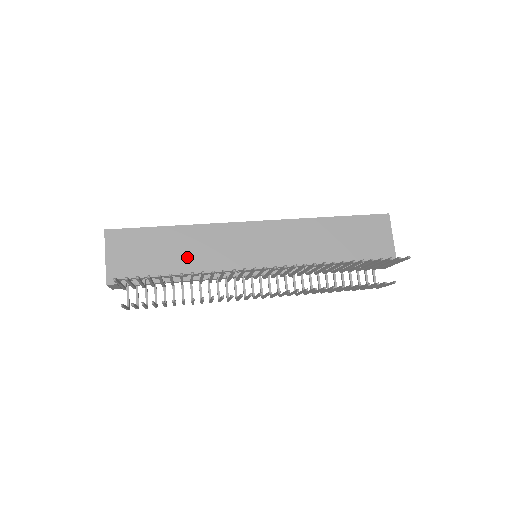
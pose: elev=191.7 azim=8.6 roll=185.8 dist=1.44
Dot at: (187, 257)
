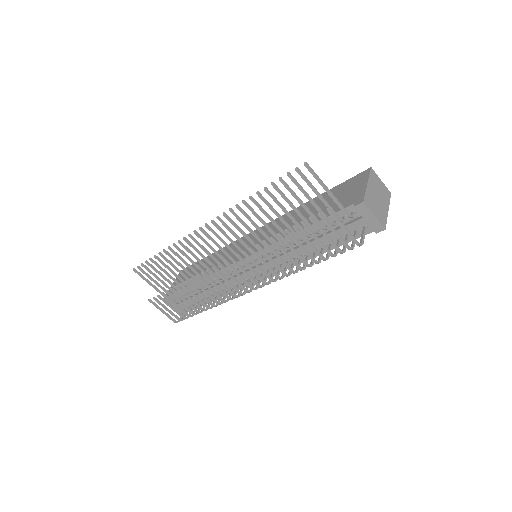
Dot at: occluded
